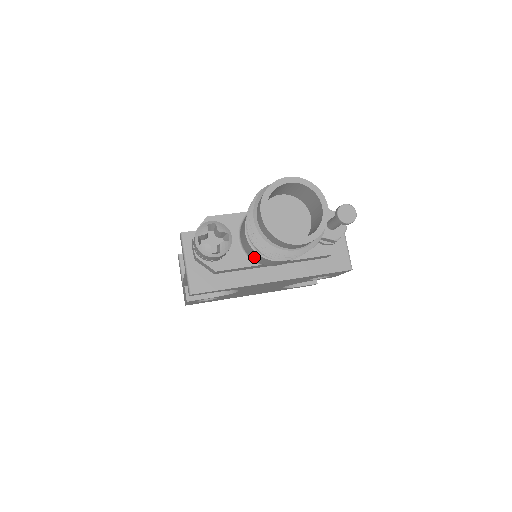
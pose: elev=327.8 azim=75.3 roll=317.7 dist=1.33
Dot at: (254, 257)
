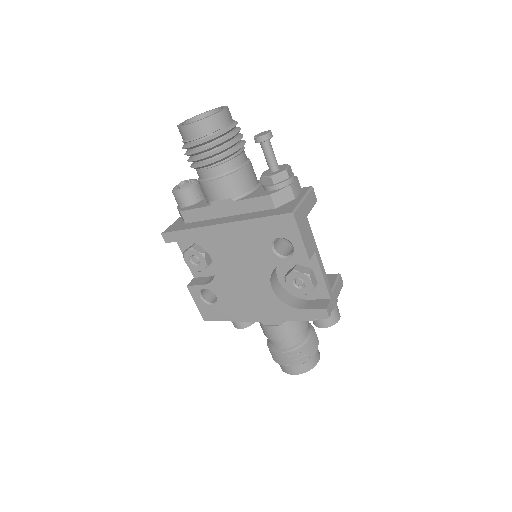
Dot at: (204, 194)
